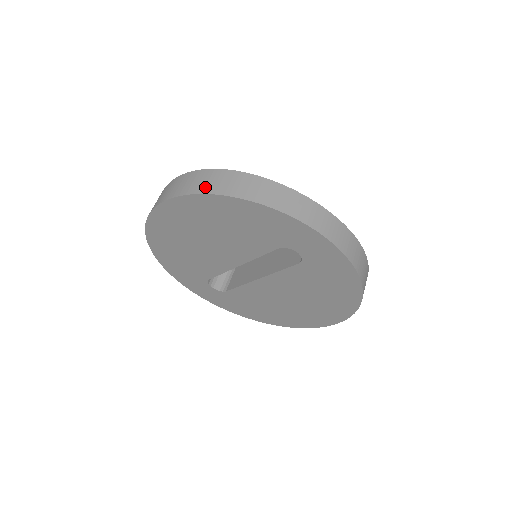
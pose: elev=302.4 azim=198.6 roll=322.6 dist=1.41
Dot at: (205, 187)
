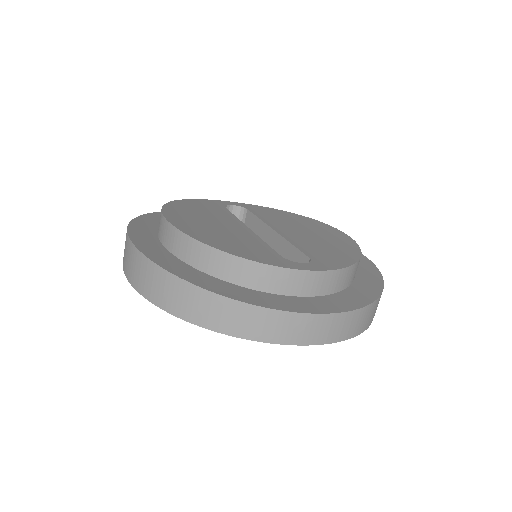
Dot at: (162, 300)
